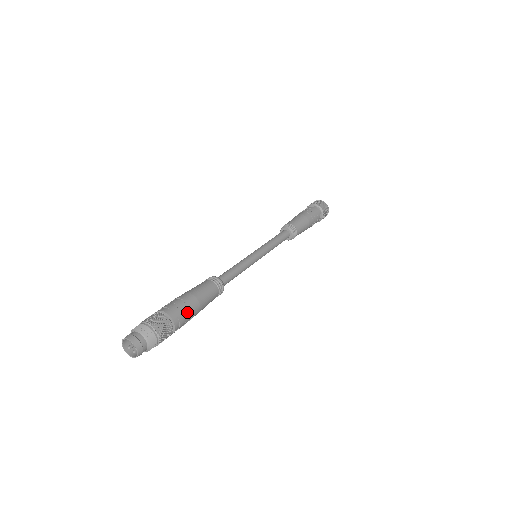
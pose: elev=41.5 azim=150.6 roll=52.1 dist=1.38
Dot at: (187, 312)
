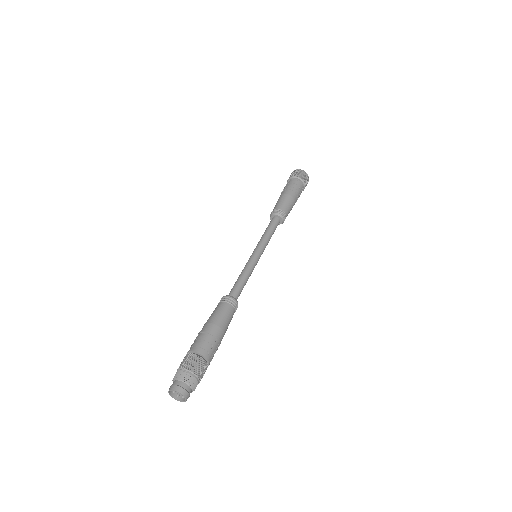
Dot at: occluded
